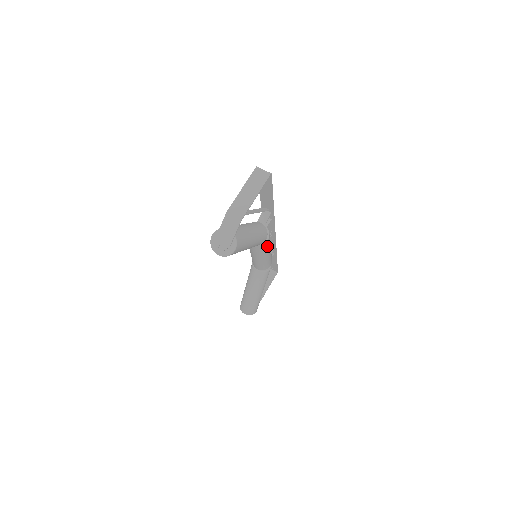
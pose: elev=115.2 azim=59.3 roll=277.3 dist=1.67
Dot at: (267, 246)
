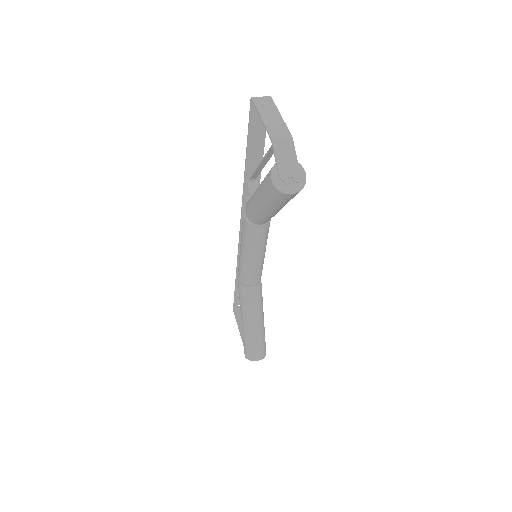
Dot at: occluded
